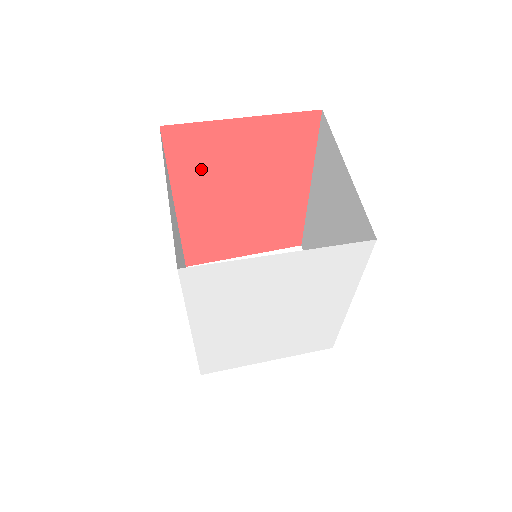
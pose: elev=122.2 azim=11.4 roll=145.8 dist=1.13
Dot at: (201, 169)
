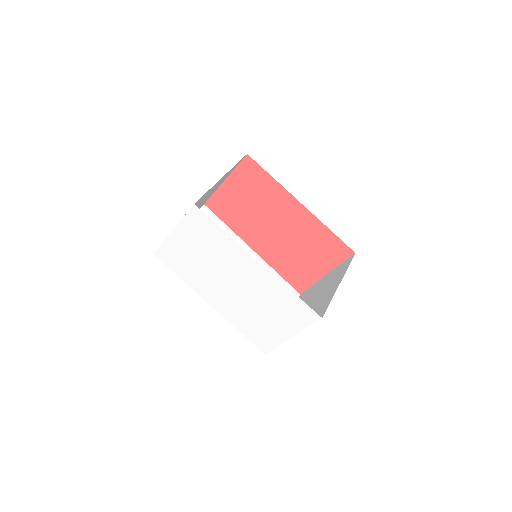
Dot at: (238, 218)
